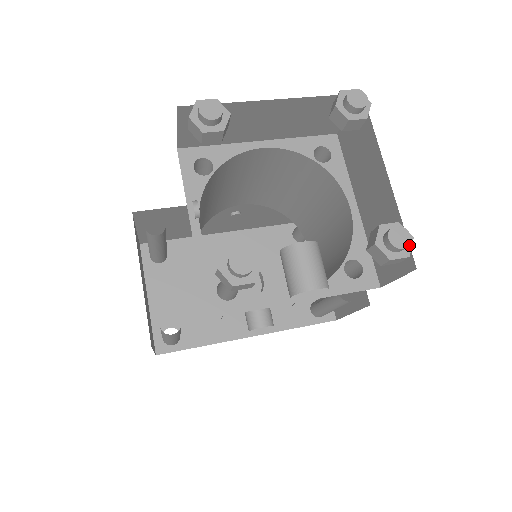
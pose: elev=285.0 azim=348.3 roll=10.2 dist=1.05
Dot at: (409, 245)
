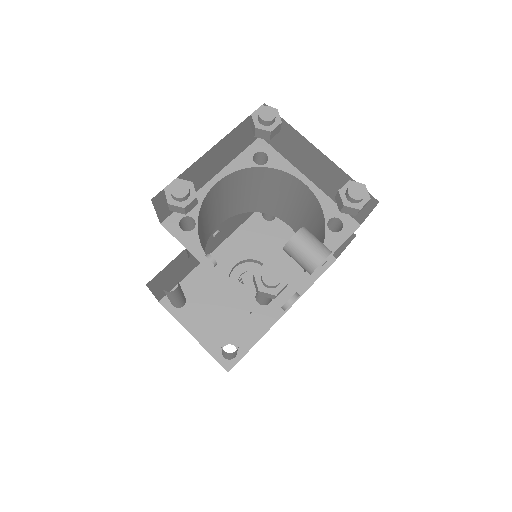
Dot at: (365, 191)
